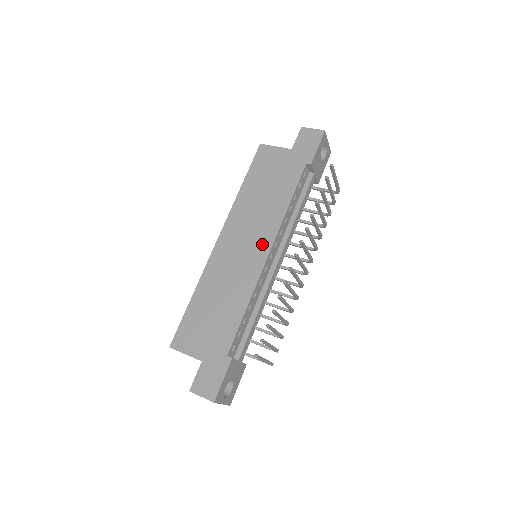
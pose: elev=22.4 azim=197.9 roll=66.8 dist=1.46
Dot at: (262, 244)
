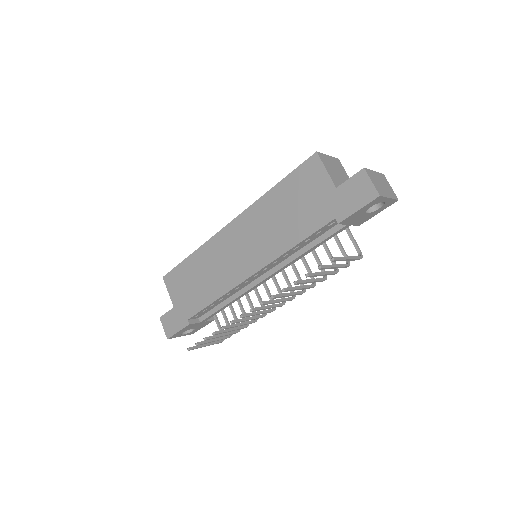
Dot at: (252, 262)
